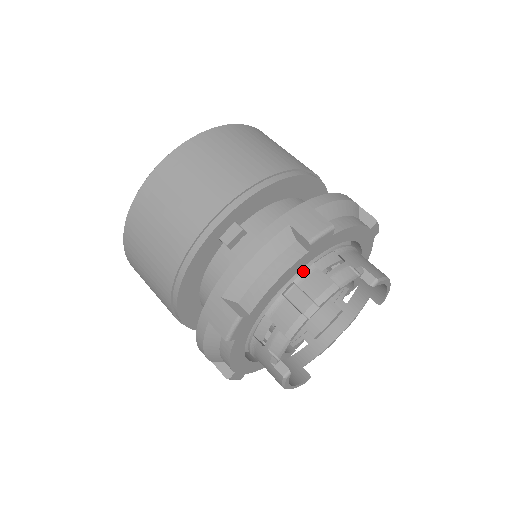
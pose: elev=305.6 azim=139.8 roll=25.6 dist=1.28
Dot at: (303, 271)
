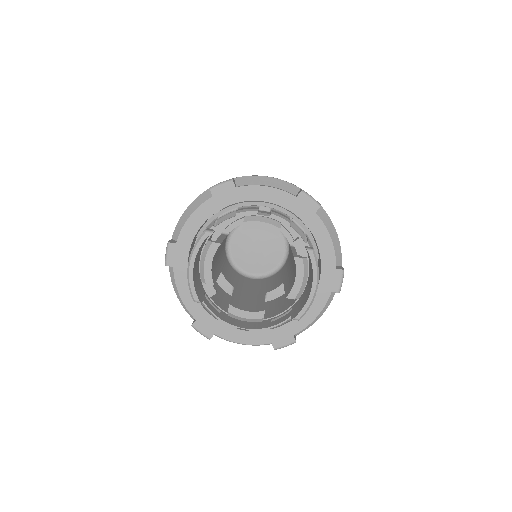
Dot at: (281, 212)
